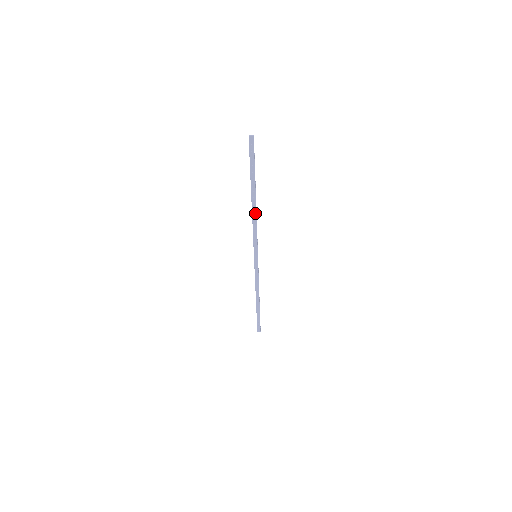
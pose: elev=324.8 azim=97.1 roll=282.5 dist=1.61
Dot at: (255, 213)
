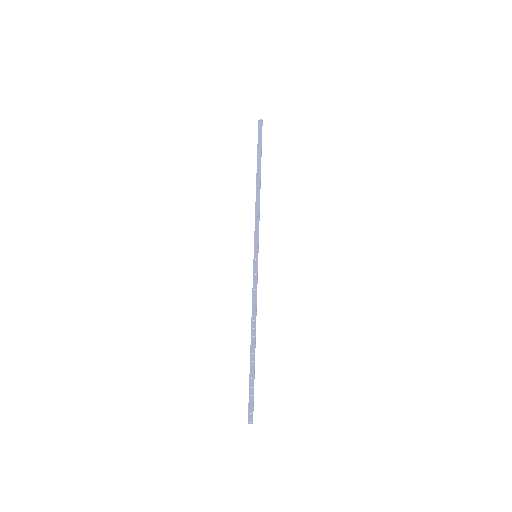
Dot at: (259, 195)
